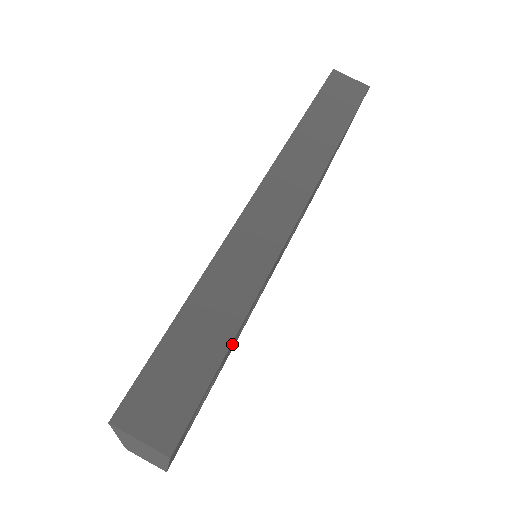
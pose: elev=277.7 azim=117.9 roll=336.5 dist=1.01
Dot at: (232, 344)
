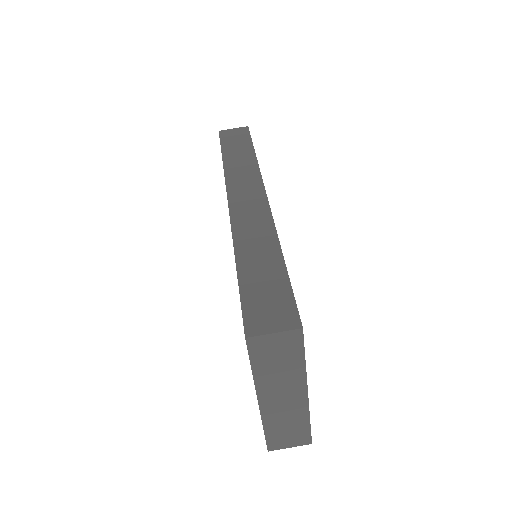
Dot at: occluded
